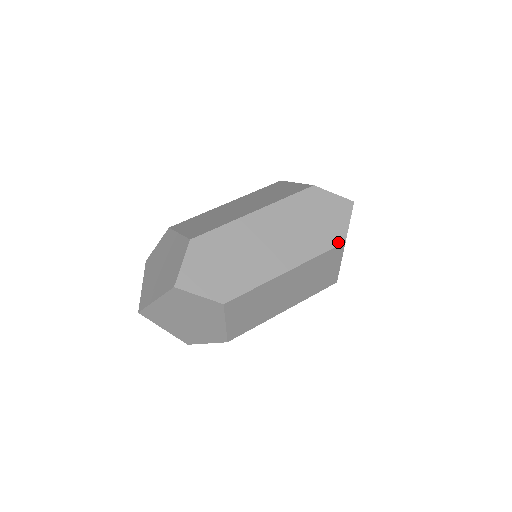
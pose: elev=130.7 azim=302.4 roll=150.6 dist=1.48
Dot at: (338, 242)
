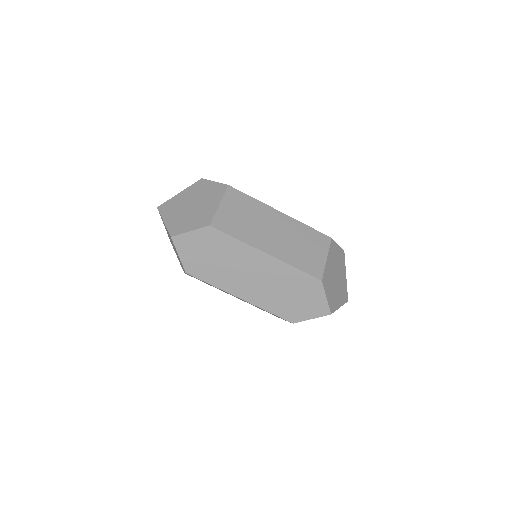
Dot at: (289, 319)
